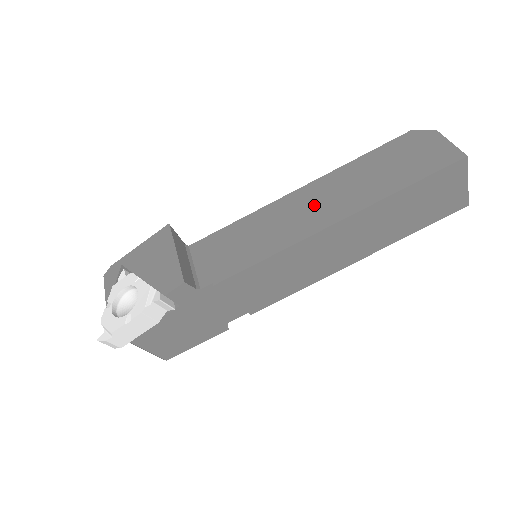
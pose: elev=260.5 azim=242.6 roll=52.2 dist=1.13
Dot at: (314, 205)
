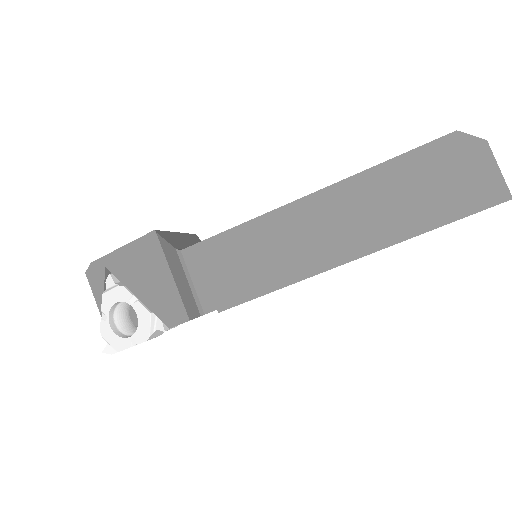
Dot at: (328, 227)
